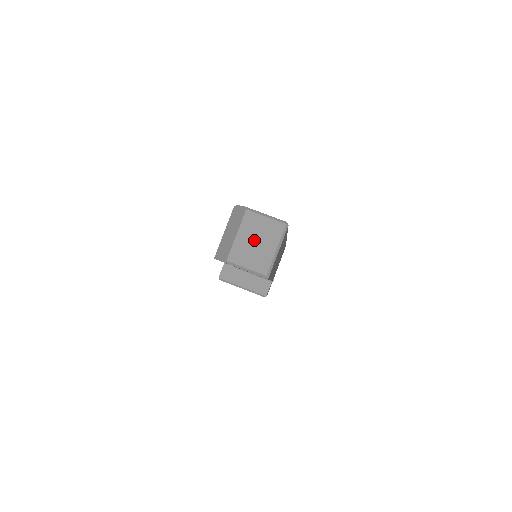
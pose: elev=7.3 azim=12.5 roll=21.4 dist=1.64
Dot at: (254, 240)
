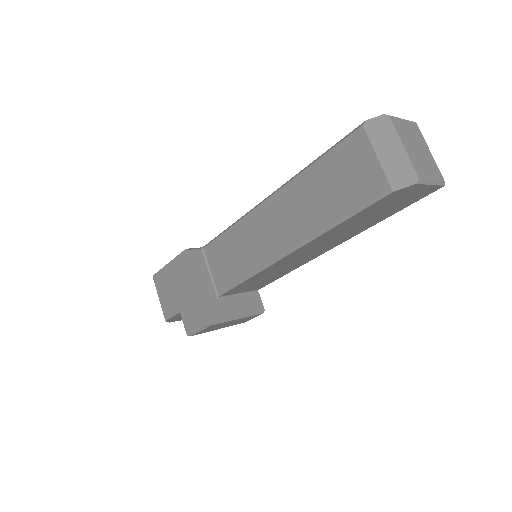
Dot at: (415, 147)
